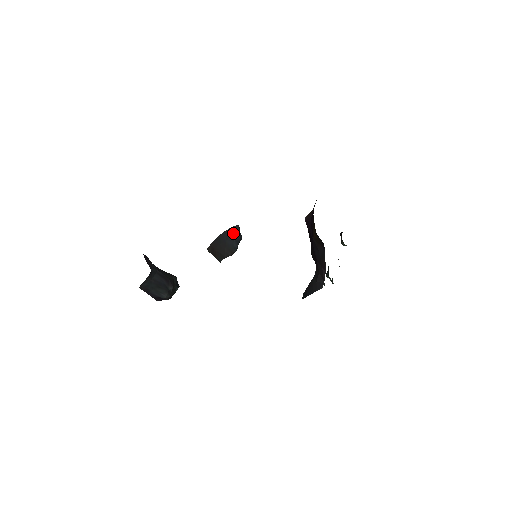
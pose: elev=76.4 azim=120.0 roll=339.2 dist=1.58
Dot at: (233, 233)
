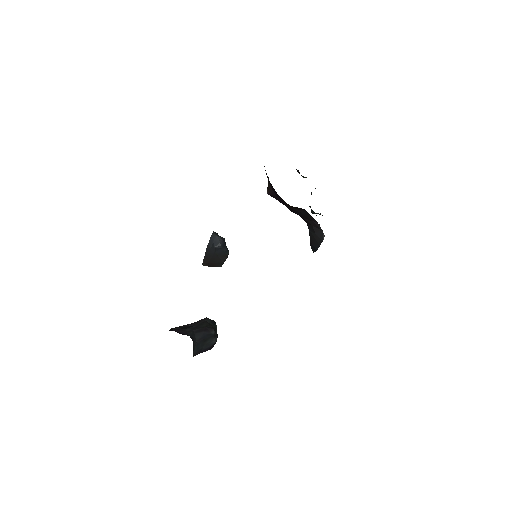
Dot at: (216, 243)
